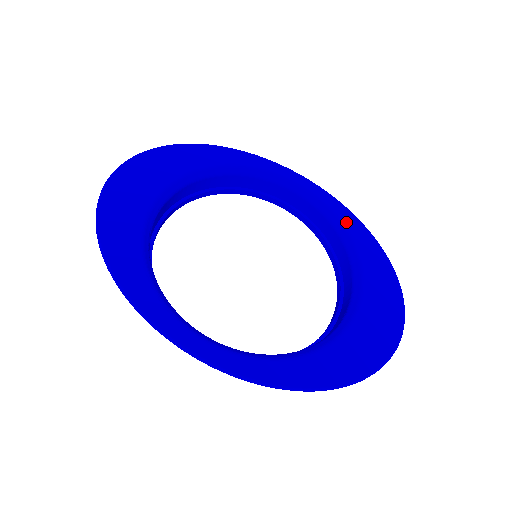
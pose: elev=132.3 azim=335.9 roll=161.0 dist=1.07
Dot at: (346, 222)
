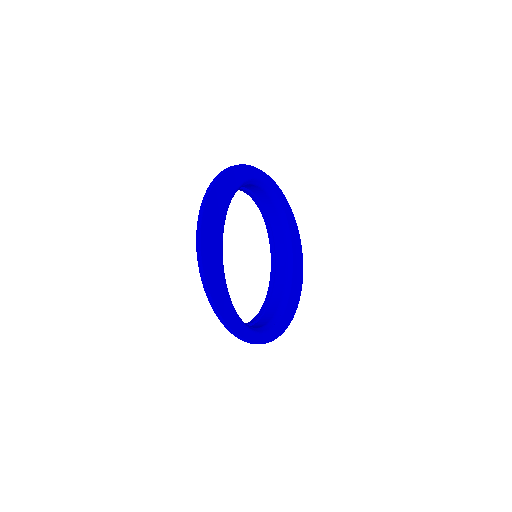
Dot at: (283, 205)
